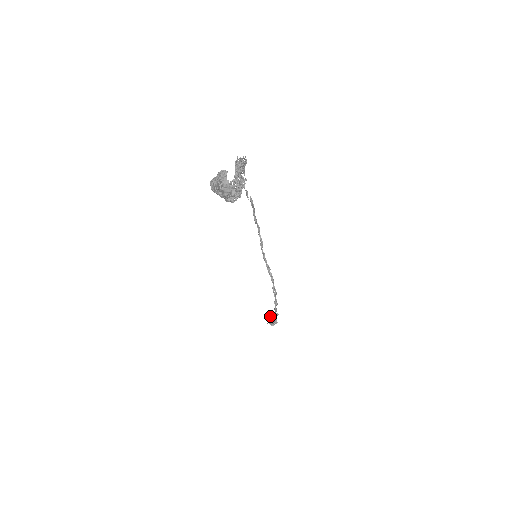
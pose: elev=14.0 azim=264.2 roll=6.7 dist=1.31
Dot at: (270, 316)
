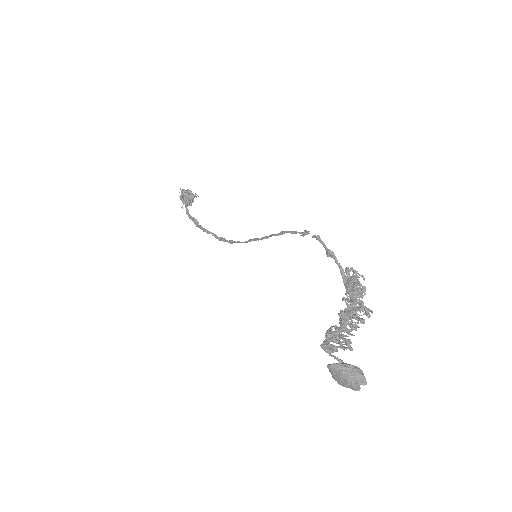
Dot at: (187, 198)
